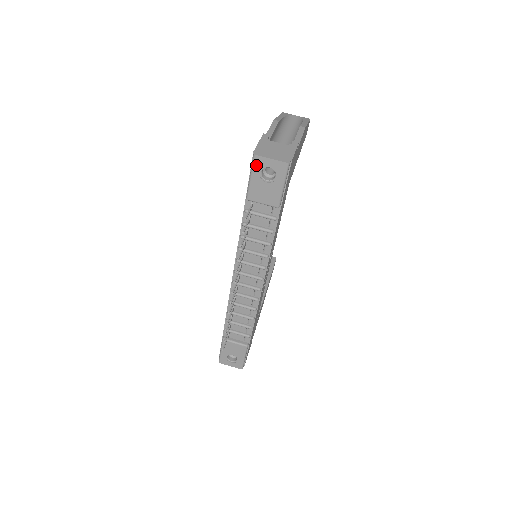
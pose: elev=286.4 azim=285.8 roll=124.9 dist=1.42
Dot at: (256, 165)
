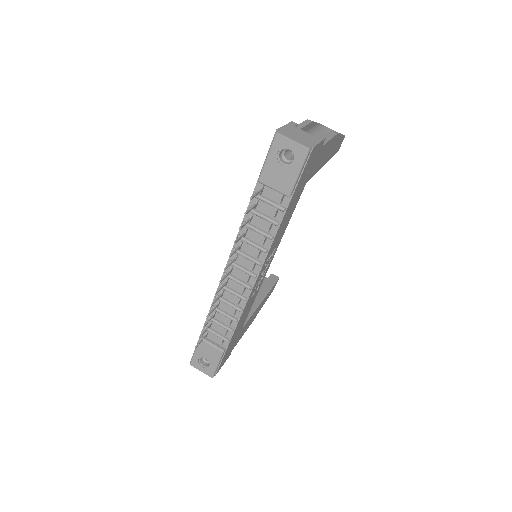
Dot at: (276, 144)
